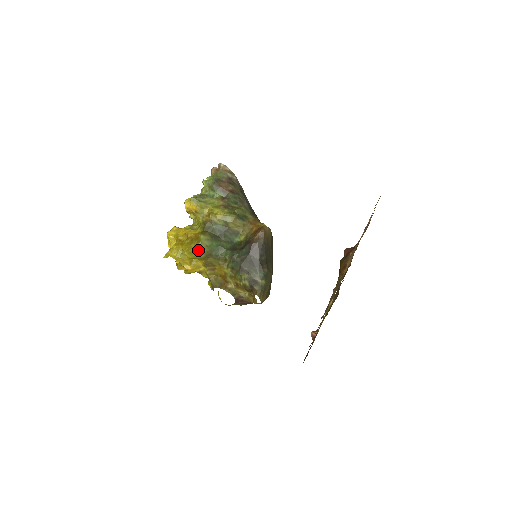
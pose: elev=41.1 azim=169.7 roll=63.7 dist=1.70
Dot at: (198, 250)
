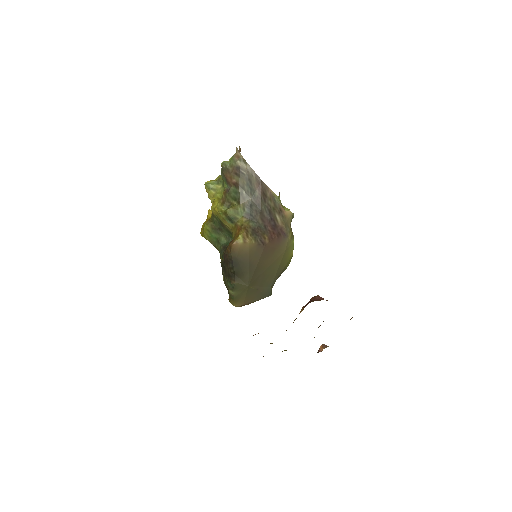
Dot at: (204, 236)
